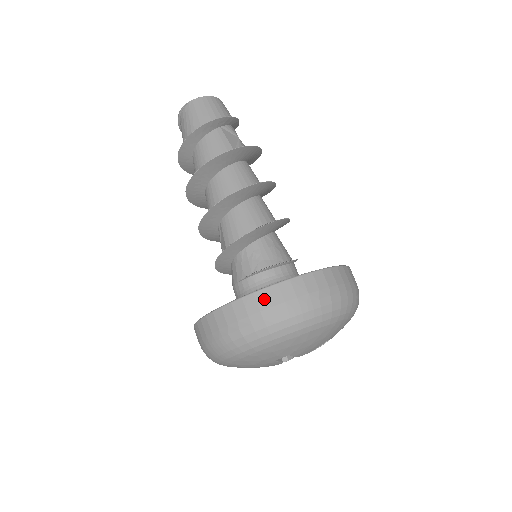
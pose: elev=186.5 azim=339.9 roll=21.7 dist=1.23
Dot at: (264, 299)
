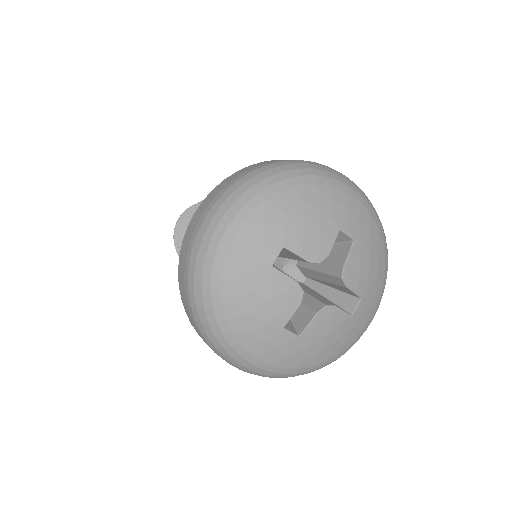
Dot at: (213, 194)
